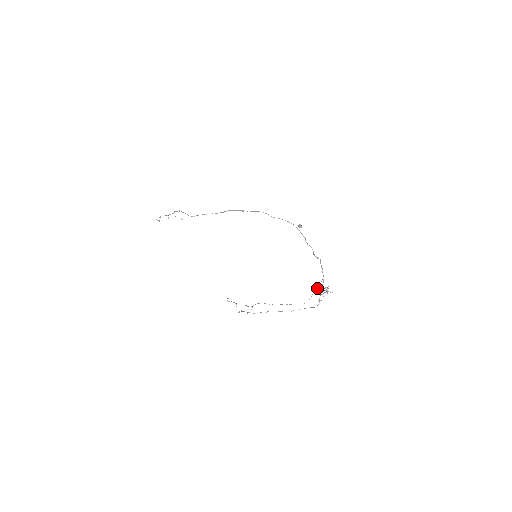
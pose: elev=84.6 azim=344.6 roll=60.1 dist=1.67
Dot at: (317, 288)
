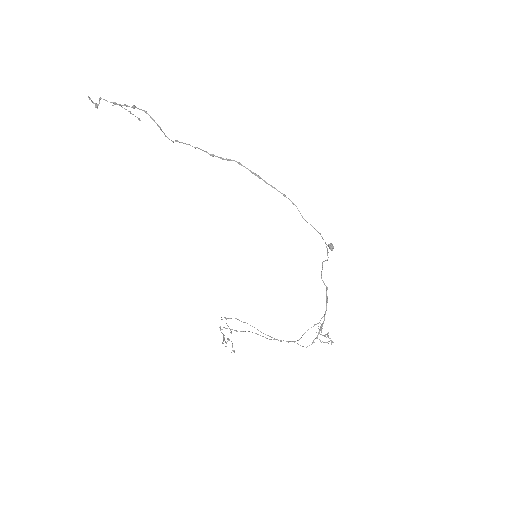
Dot at: (314, 325)
